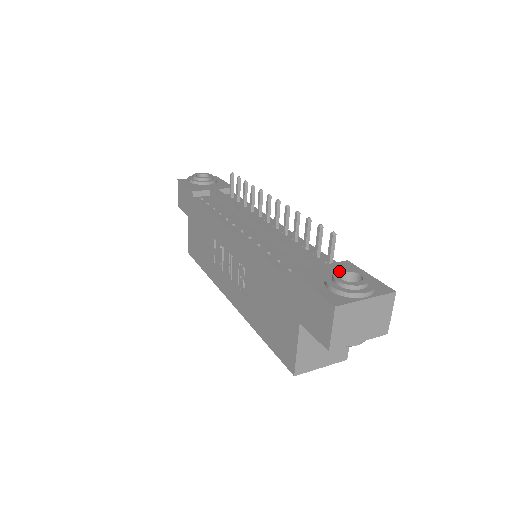
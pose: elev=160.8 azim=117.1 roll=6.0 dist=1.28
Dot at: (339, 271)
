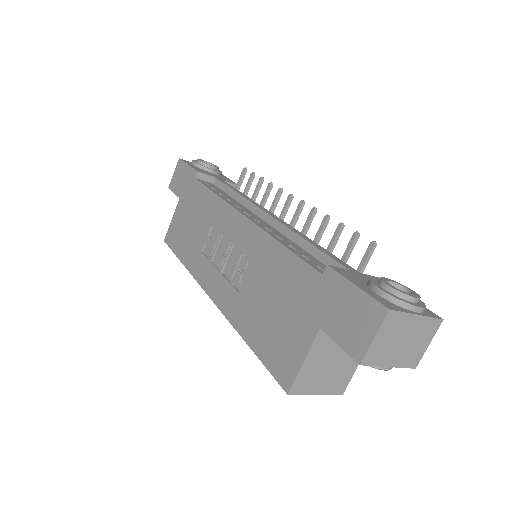
Dot at: (385, 278)
